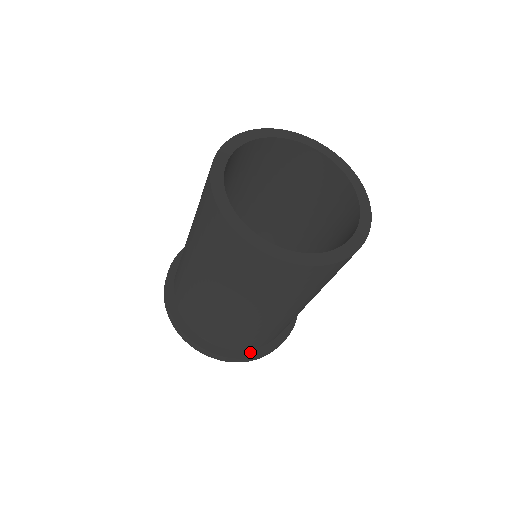
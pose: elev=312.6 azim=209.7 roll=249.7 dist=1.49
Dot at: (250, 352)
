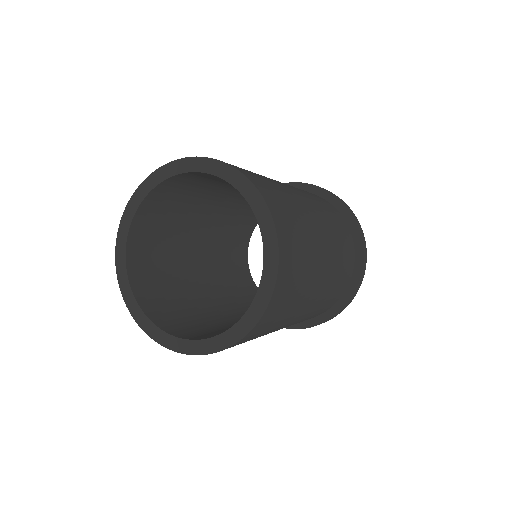
Dot at: (349, 290)
